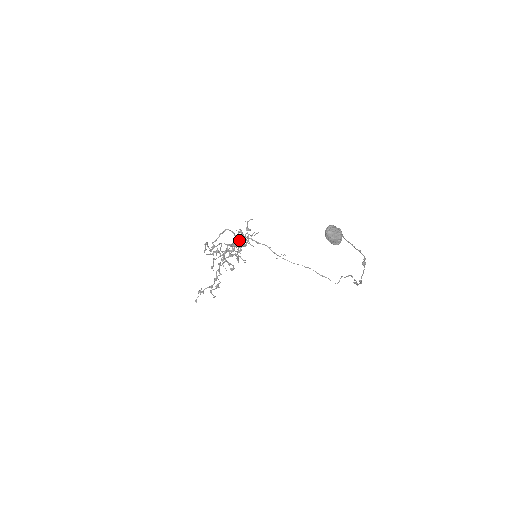
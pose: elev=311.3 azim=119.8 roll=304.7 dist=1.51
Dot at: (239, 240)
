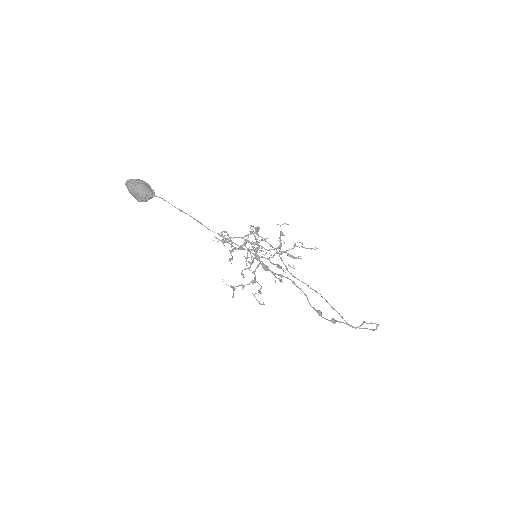
Dot at: occluded
